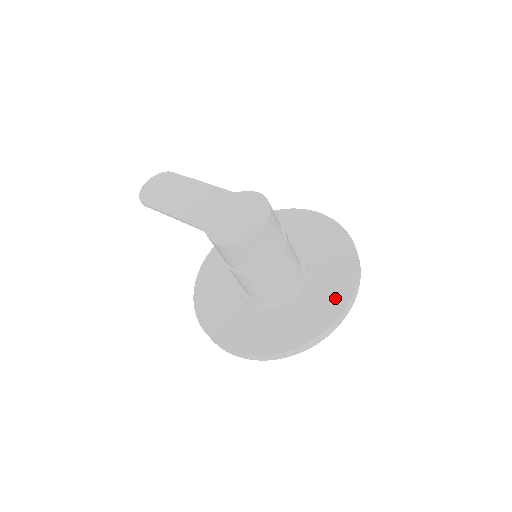
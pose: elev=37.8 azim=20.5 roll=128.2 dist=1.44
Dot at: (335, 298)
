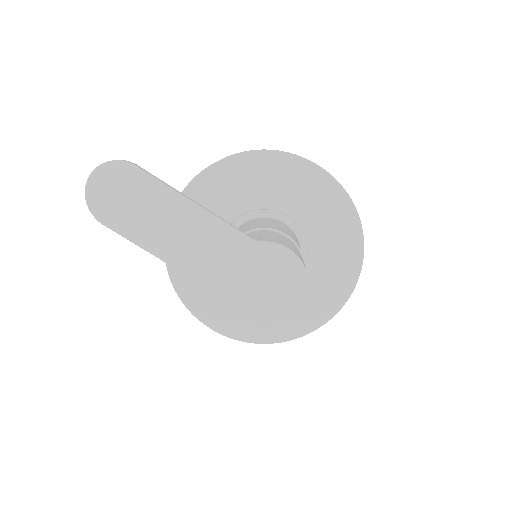
Dot at: (336, 292)
